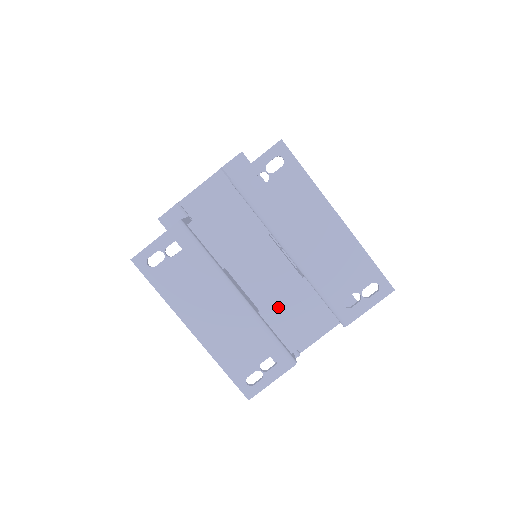
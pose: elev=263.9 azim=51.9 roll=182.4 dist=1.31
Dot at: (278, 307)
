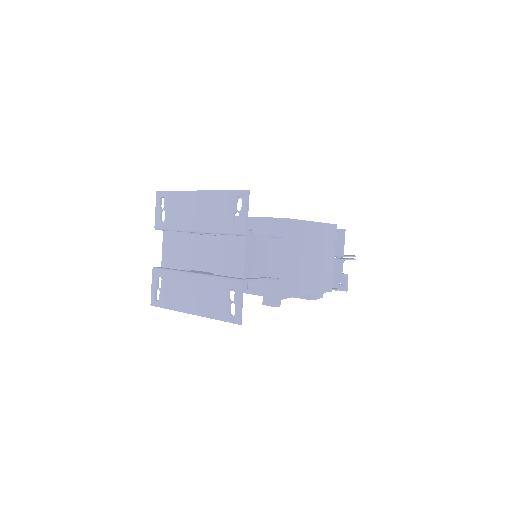
Dot at: (218, 262)
